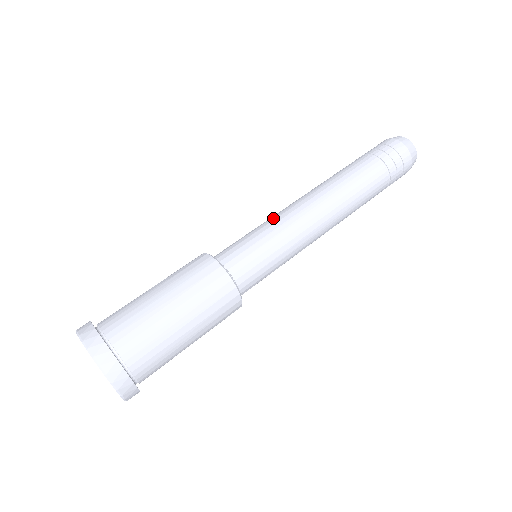
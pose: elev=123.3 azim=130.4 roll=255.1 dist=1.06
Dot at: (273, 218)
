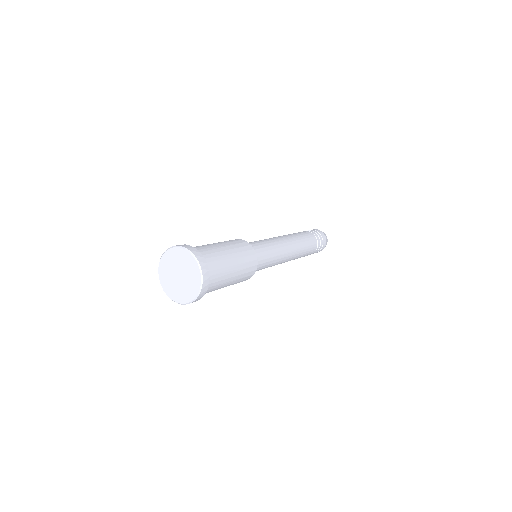
Dot at: (264, 239)
